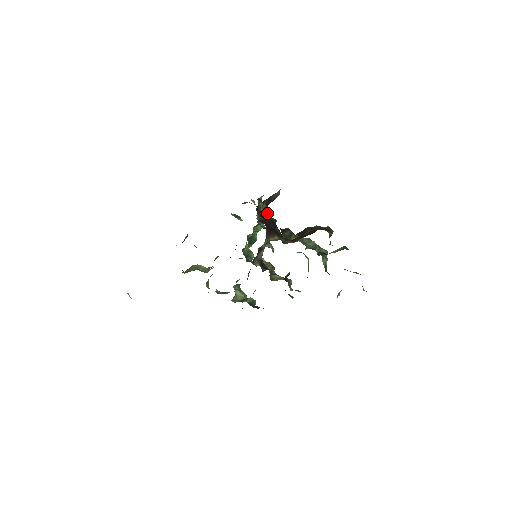
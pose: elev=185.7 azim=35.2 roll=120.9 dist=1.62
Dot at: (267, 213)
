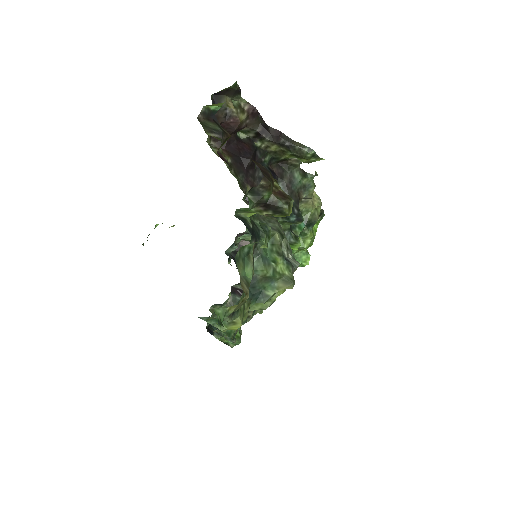
Dot at: (232, 104)
